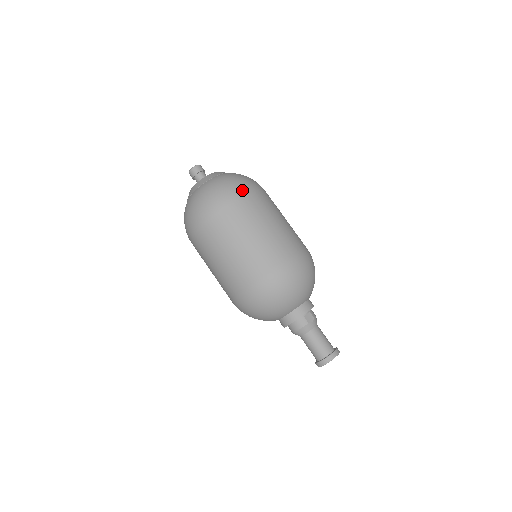
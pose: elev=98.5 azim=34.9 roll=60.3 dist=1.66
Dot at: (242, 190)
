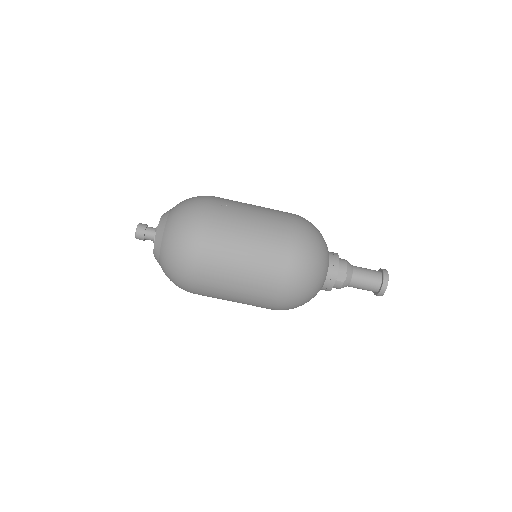
Dot at: (194, 254)
